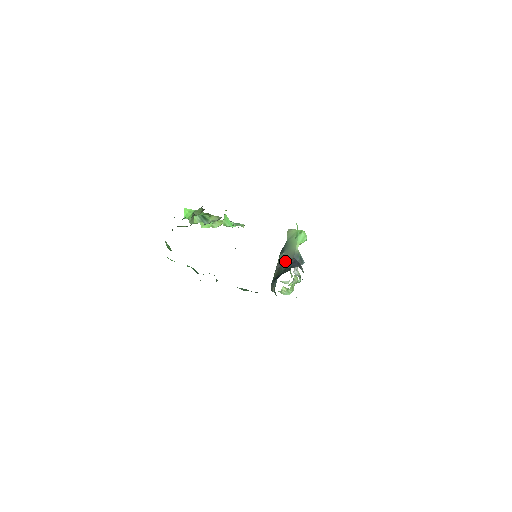
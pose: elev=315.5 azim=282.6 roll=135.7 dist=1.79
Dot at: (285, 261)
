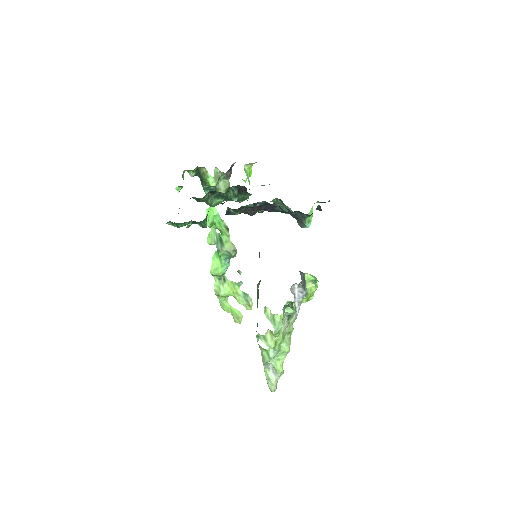
Dot at: occluded
